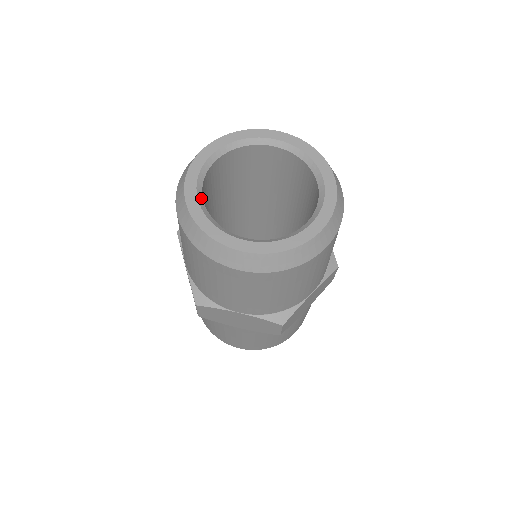
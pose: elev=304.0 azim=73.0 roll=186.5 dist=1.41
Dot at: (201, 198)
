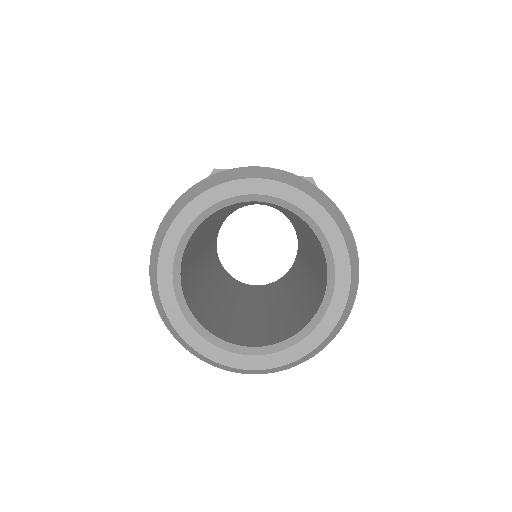
Dot at: (194, 227)
